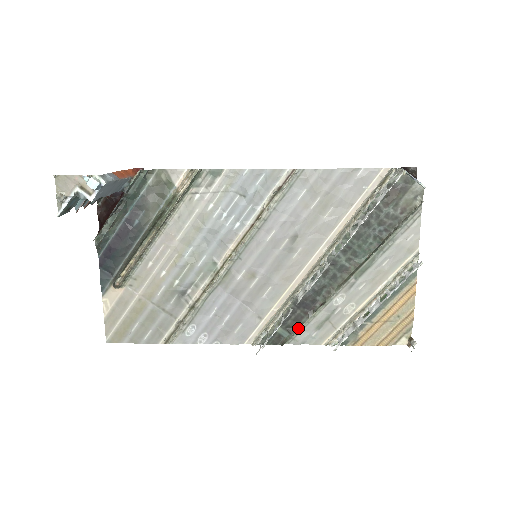
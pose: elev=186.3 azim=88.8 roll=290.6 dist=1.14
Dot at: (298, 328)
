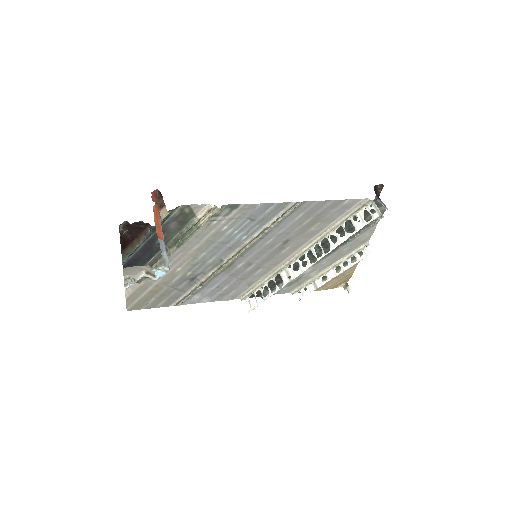
Dot at: occluded
